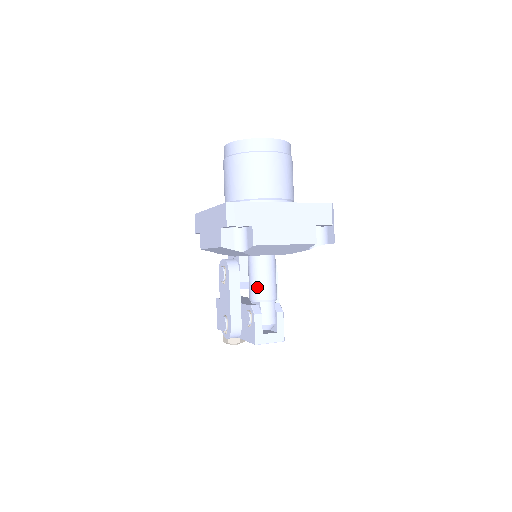
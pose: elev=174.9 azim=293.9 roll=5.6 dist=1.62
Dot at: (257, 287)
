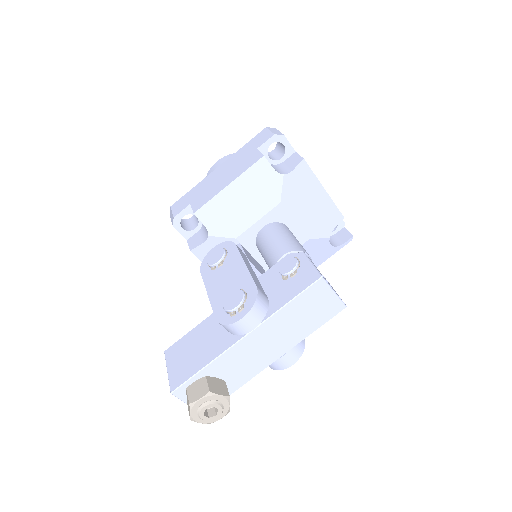
Dot at: (290, 241)
